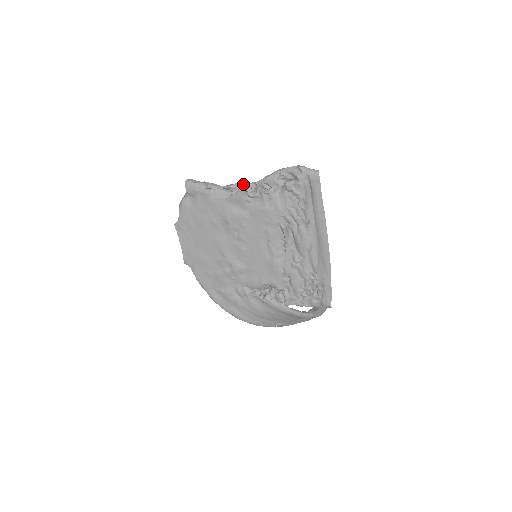
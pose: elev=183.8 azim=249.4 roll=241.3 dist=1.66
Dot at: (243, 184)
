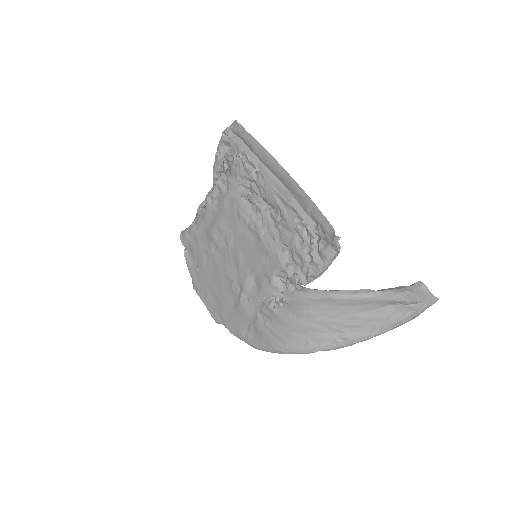
Dot at: (207, 195)
